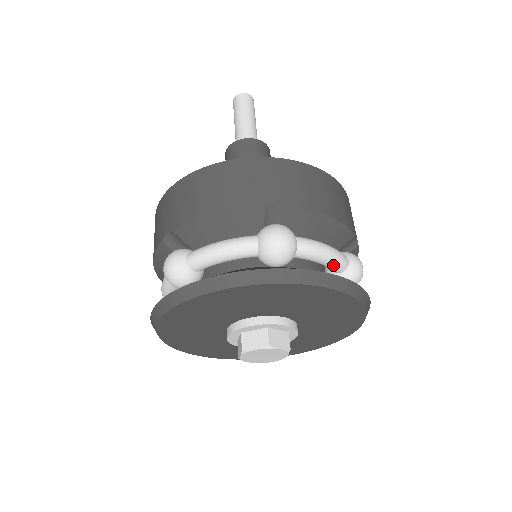
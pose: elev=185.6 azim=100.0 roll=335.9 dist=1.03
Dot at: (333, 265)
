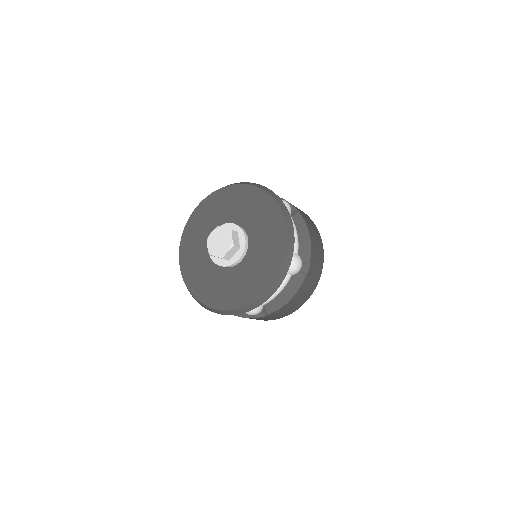
Dot at: occluded
